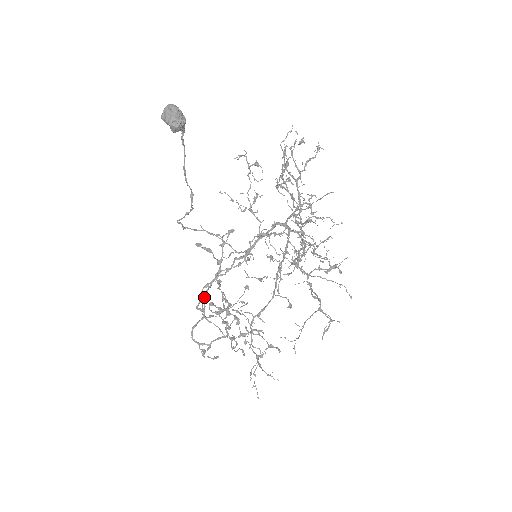
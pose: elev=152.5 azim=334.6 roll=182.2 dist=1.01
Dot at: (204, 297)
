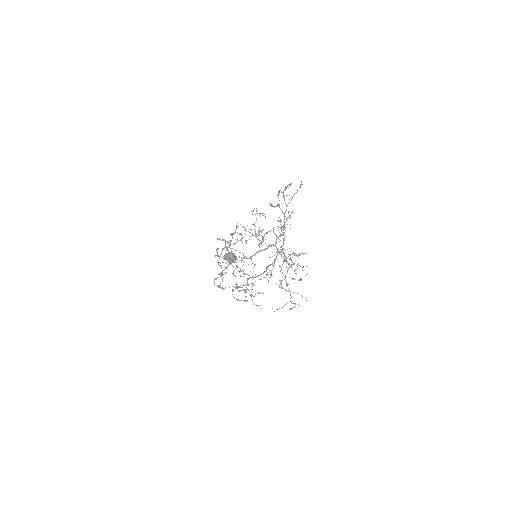
Dot at: occluded
